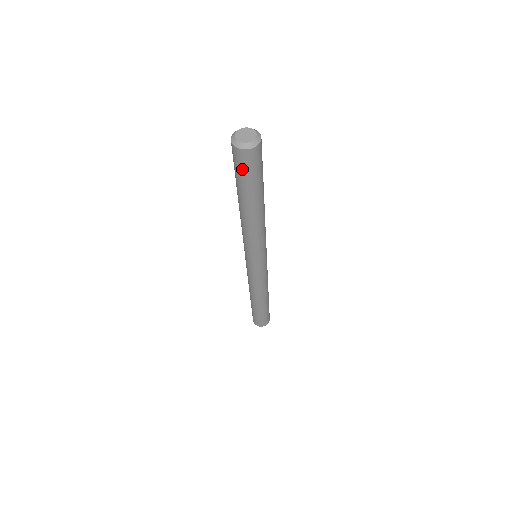
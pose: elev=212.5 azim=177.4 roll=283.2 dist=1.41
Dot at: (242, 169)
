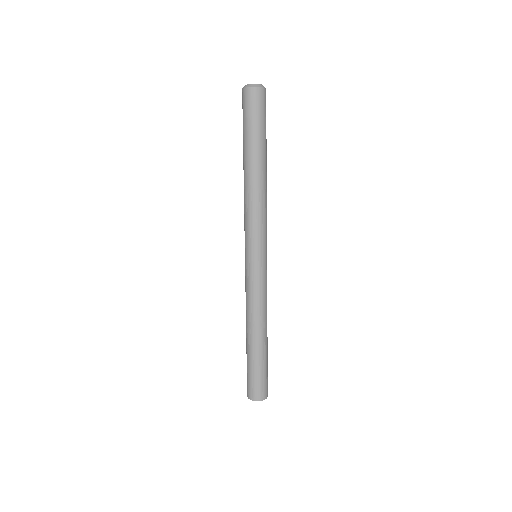
Dot at: (259, 111)
